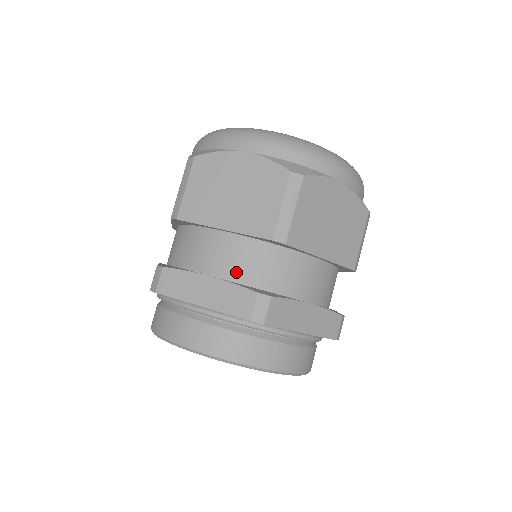
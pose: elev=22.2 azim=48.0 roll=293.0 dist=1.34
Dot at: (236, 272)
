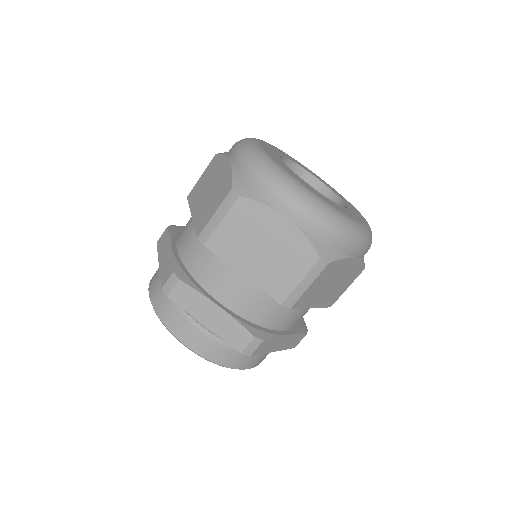
Dot at: (241, 308)
